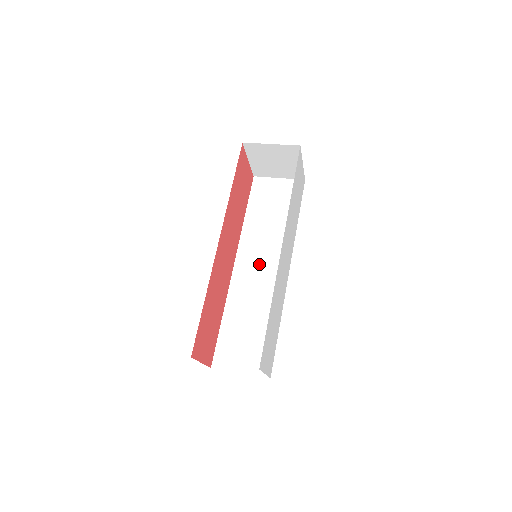
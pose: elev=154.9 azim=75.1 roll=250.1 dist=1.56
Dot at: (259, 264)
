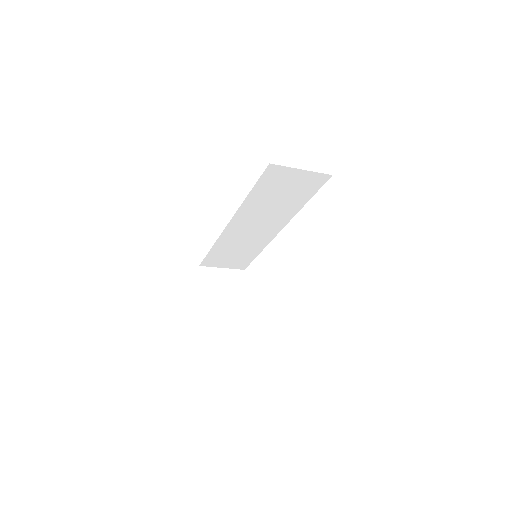
Dot at: occluded
